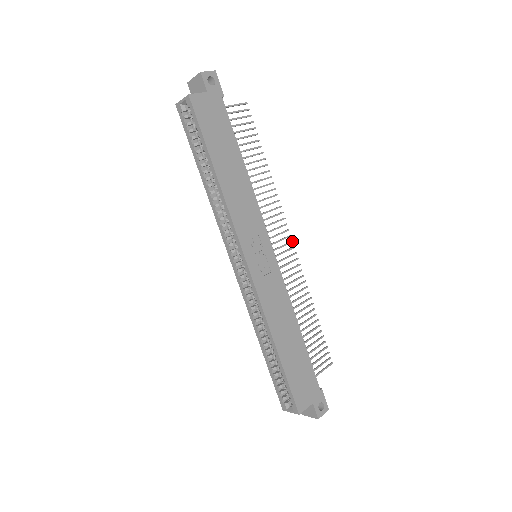
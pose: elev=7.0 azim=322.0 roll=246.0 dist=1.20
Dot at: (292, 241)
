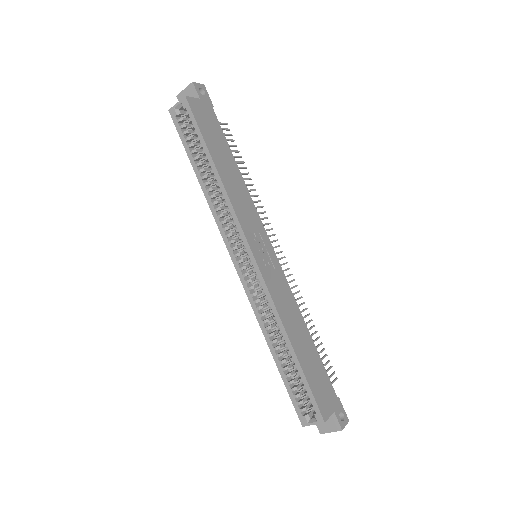
Dot at: (282, 251)
